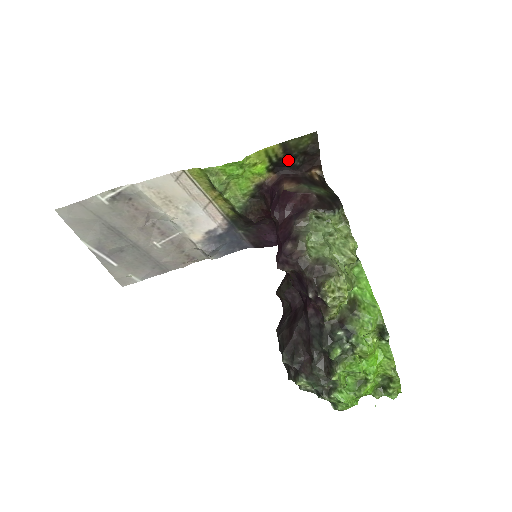
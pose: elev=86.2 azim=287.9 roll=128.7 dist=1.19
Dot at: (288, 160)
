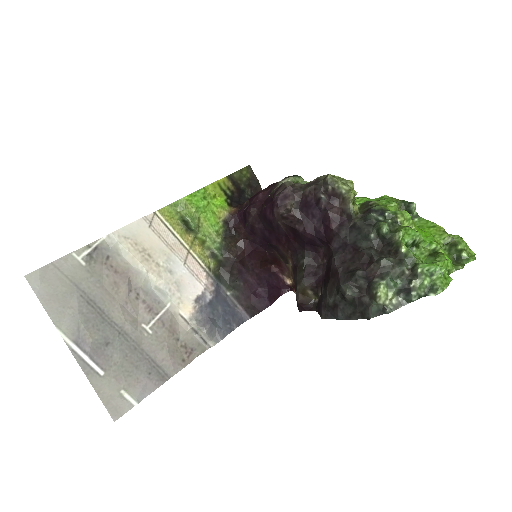
Dot at: (239, 194)
